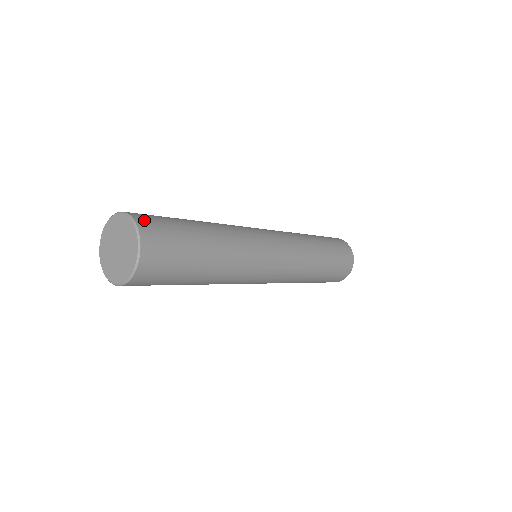
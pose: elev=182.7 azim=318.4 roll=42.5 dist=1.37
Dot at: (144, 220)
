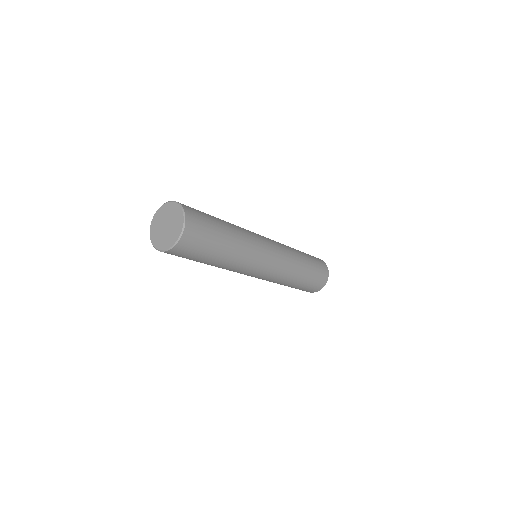
Dot at: occluded
